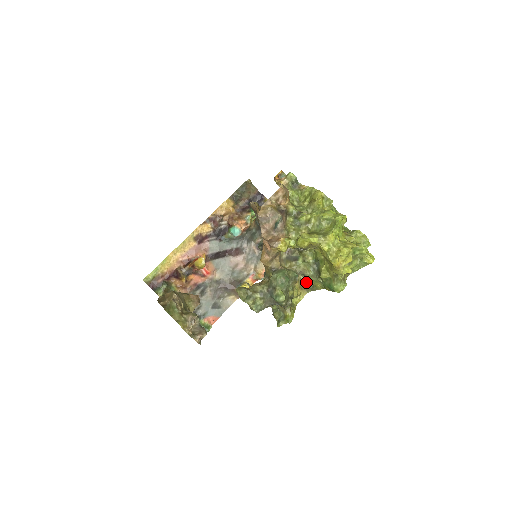
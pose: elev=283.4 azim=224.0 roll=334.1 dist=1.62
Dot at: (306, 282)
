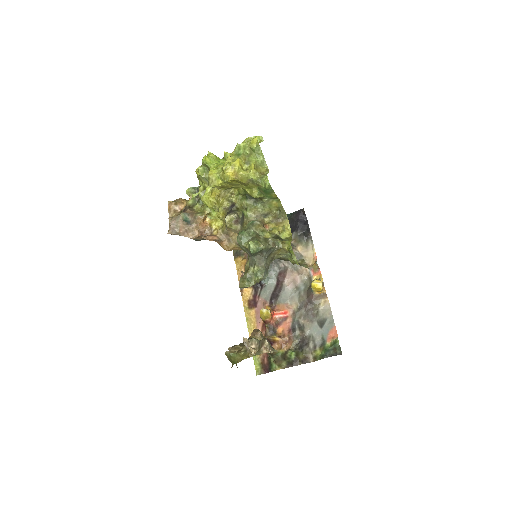
Dot at: (275, 216)
